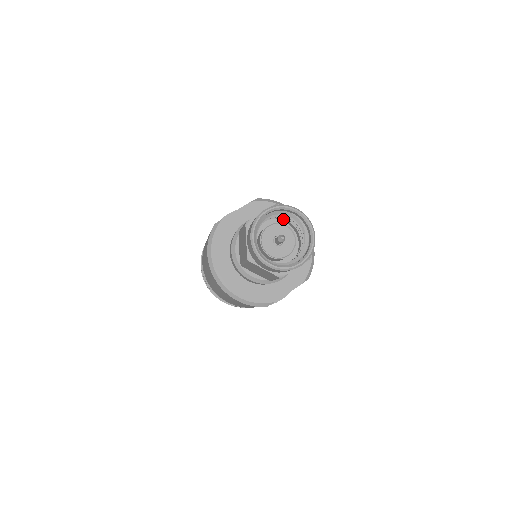
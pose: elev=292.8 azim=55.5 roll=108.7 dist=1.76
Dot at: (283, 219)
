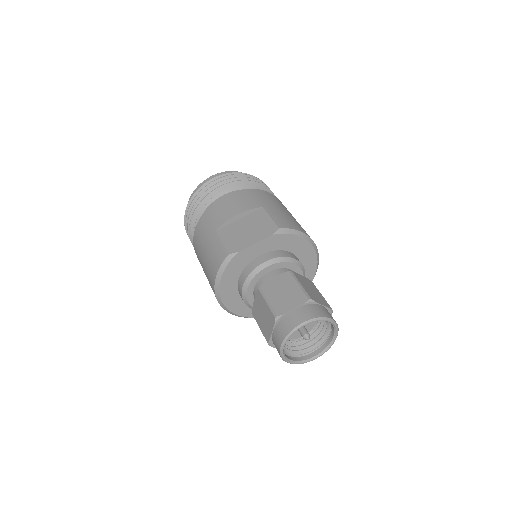
Dot at: occluded
